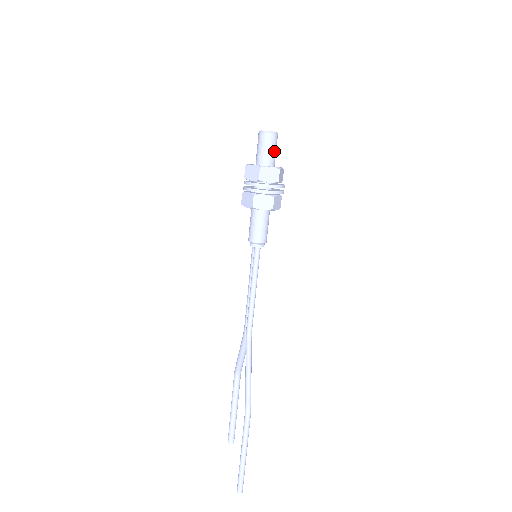
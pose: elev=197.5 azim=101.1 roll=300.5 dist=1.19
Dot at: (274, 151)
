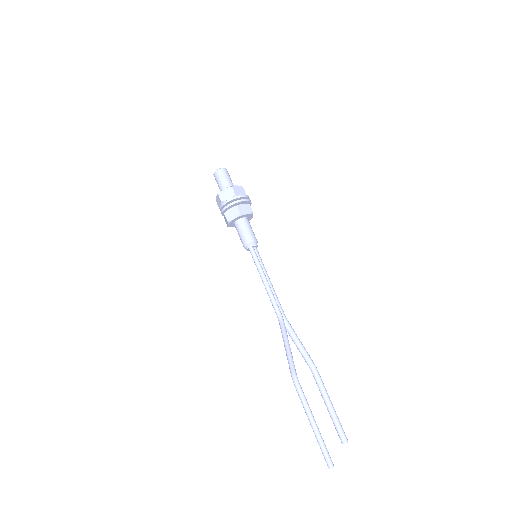
Dot at: (226, 179)
